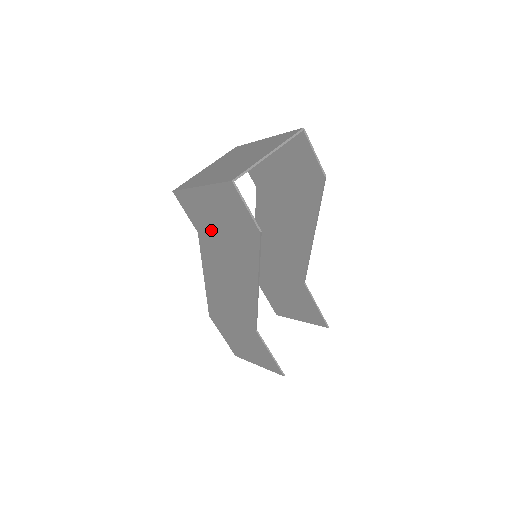
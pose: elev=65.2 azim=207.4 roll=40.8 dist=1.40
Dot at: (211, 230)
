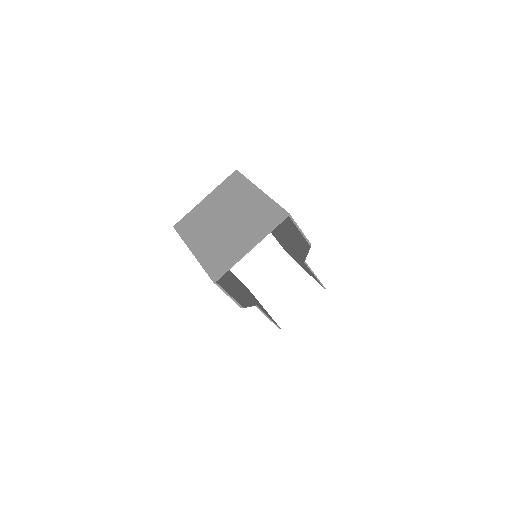
Dot at: occluded
